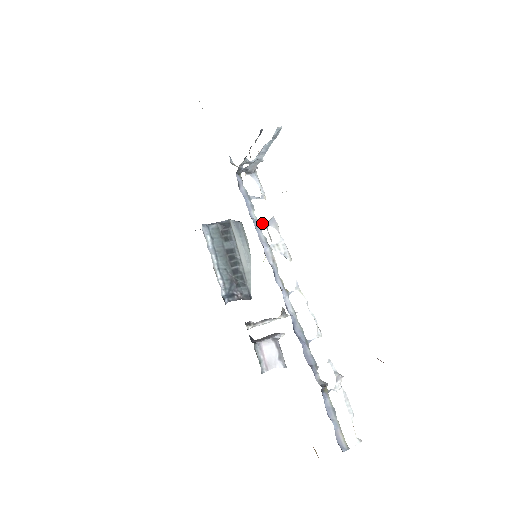
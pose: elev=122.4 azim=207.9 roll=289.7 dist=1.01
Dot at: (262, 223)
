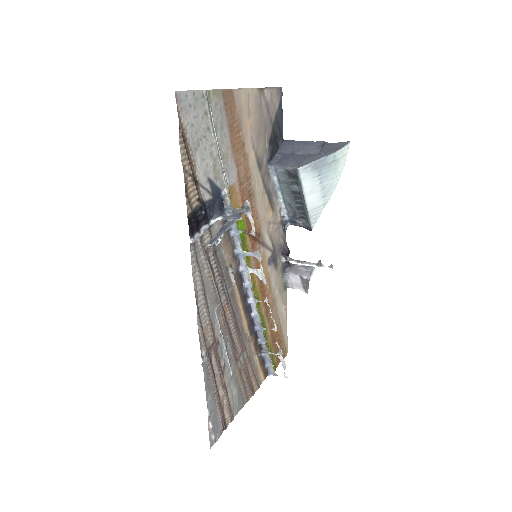
Dot at: (247, 252)
